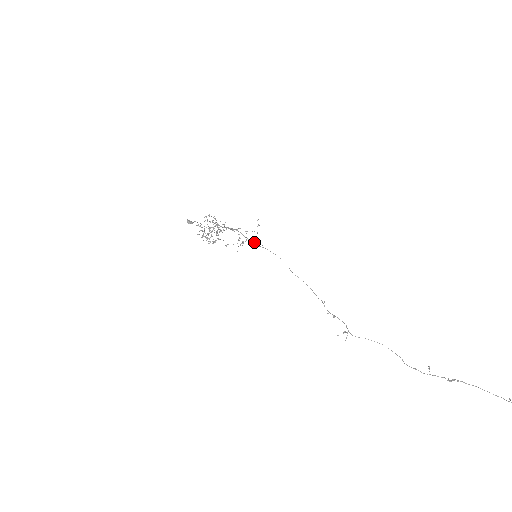
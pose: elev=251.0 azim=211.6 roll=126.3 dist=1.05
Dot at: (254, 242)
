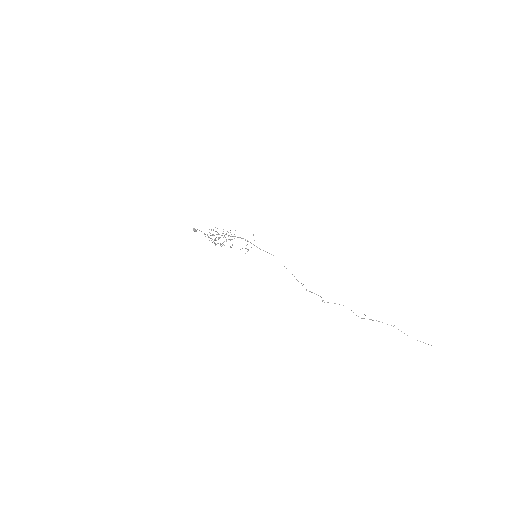
Dot at: (257, 247)
